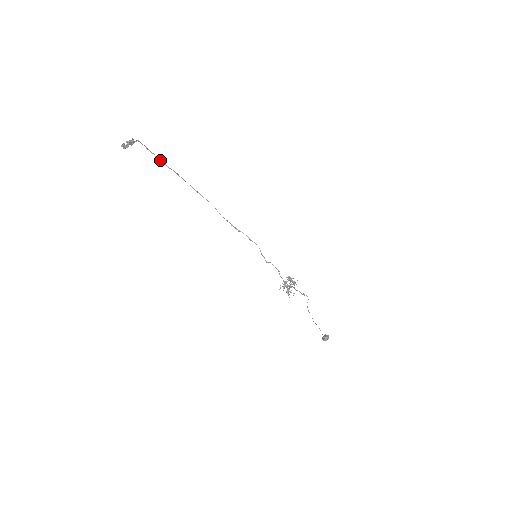
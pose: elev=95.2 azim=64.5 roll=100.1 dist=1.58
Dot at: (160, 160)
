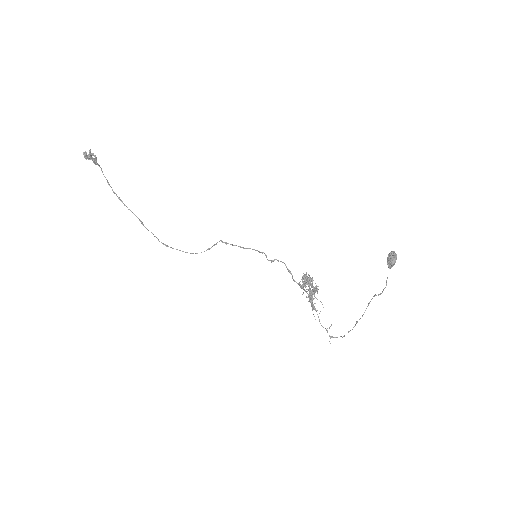
Dot at: occluded
